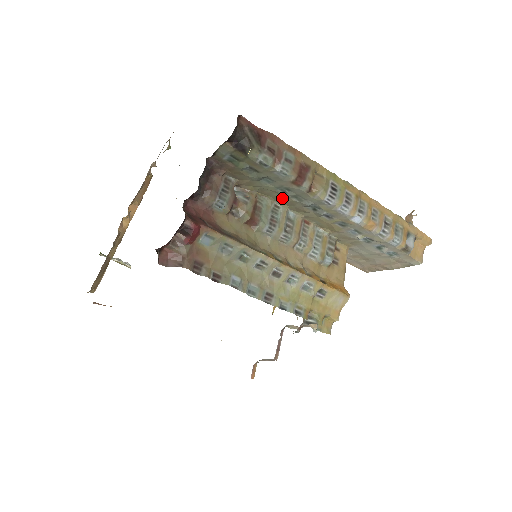
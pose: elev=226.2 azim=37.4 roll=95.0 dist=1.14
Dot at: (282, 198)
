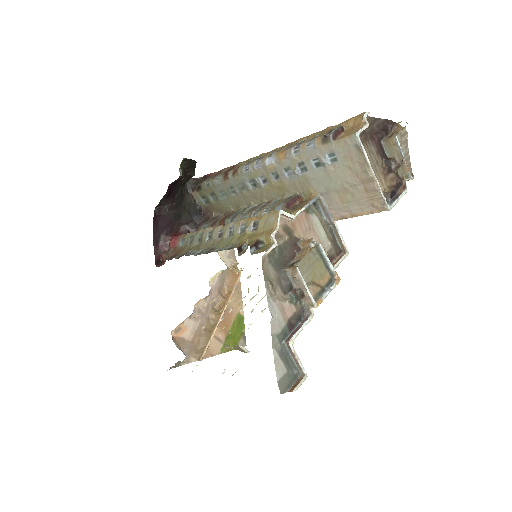
Dot at: (241, 199)
